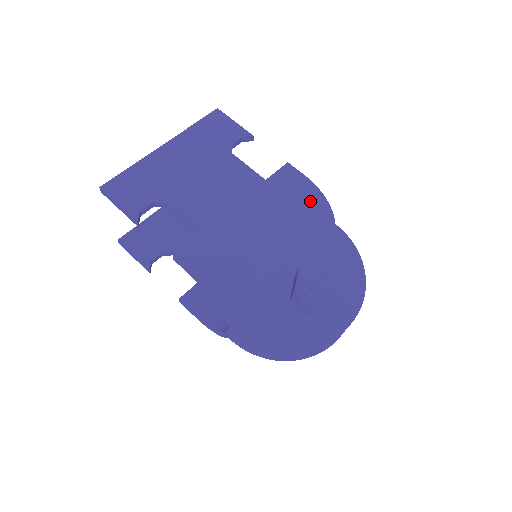
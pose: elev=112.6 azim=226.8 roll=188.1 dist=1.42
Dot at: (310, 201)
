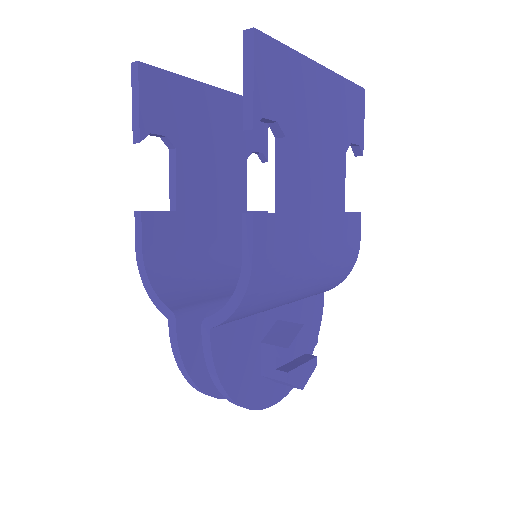
Dot at: (346, 266)
